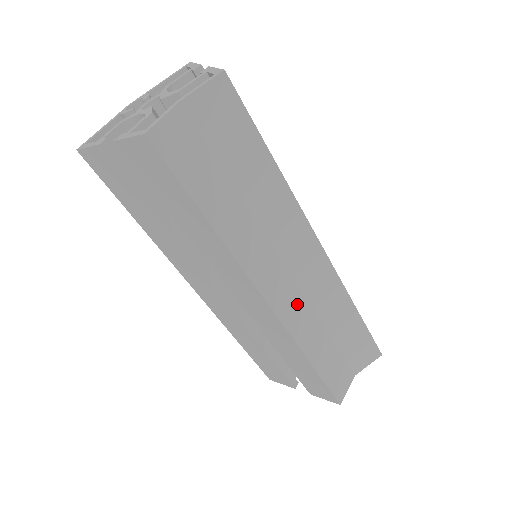
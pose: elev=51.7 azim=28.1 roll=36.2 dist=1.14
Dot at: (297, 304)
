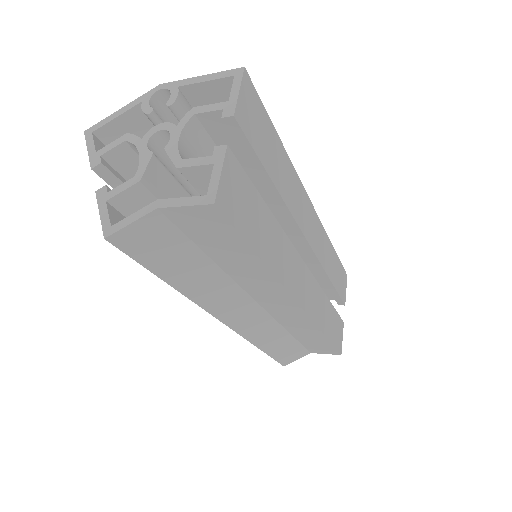
Dot at: (262, 323)
